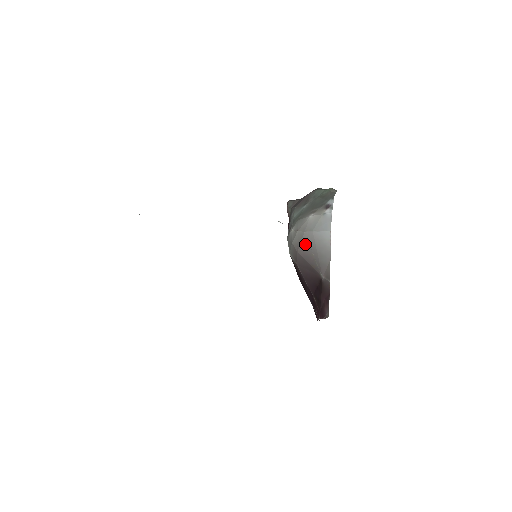
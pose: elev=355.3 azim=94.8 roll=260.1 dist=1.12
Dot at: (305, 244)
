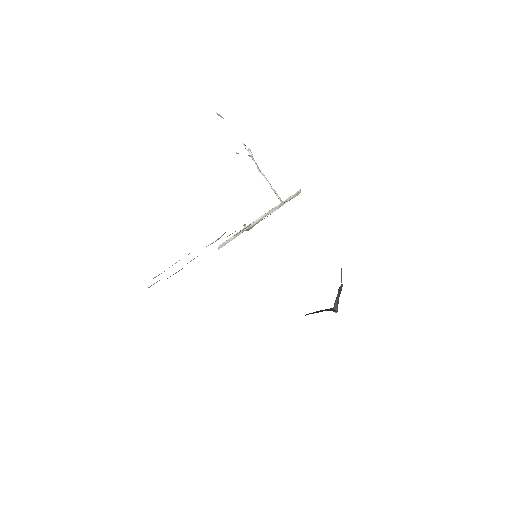
Dot at: occluded
